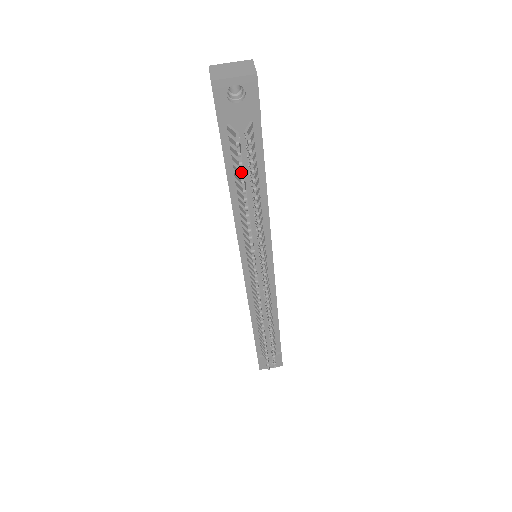
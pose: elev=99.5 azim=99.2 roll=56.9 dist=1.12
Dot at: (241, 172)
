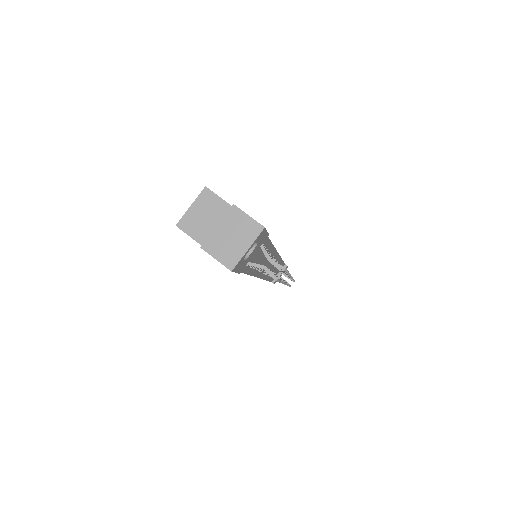
Dot at: (278, 281)
